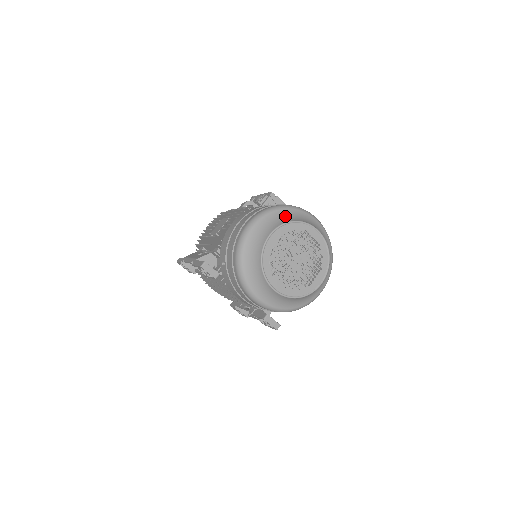
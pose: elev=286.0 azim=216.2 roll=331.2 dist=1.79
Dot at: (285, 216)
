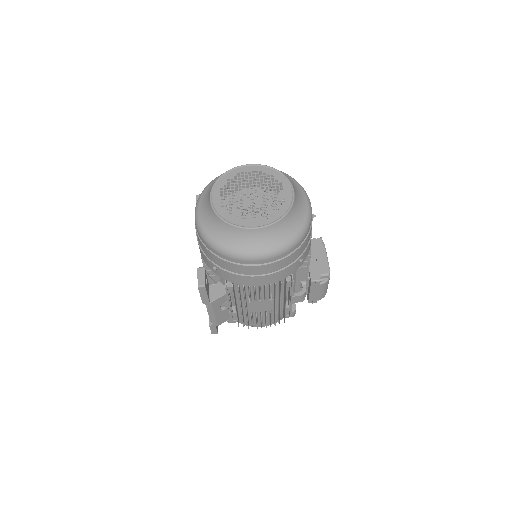
Dot at: occluded
